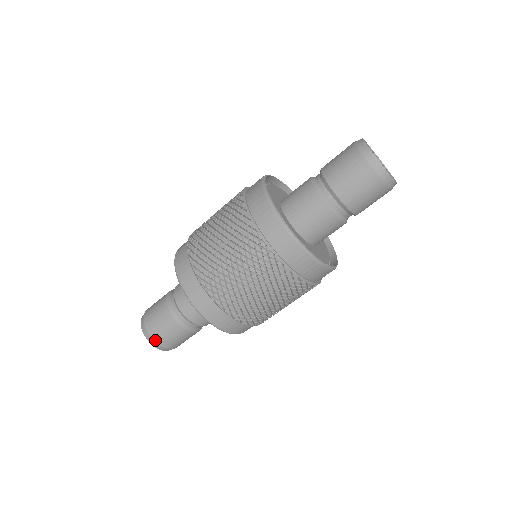
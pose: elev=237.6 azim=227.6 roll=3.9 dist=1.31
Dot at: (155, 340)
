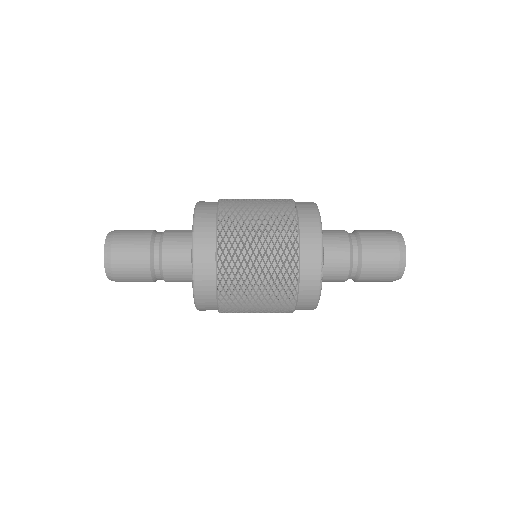
Dot at: occluded
